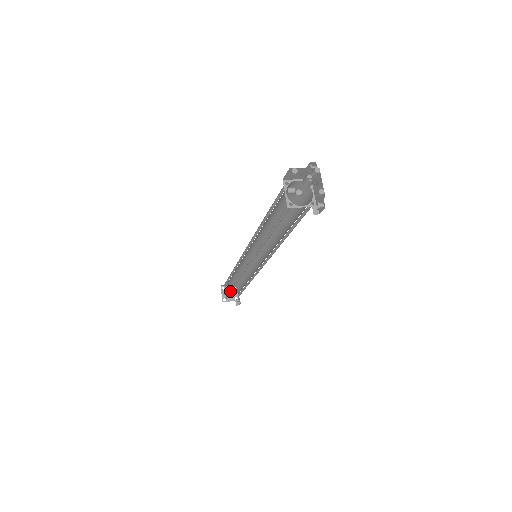
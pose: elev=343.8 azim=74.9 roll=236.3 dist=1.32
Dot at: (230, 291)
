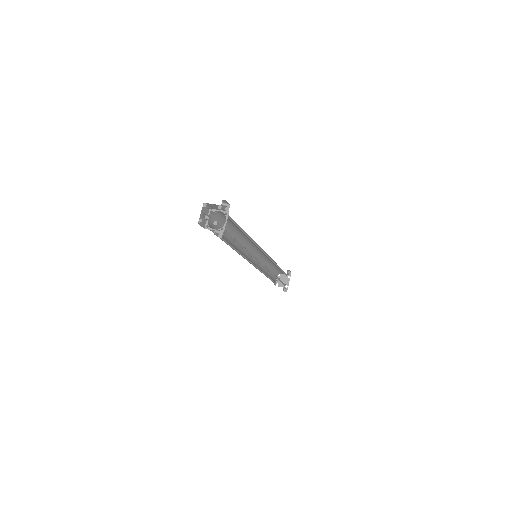
Dot at: (271, 278)
